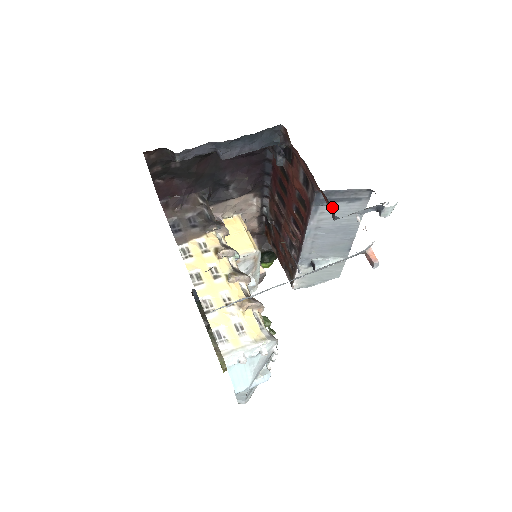
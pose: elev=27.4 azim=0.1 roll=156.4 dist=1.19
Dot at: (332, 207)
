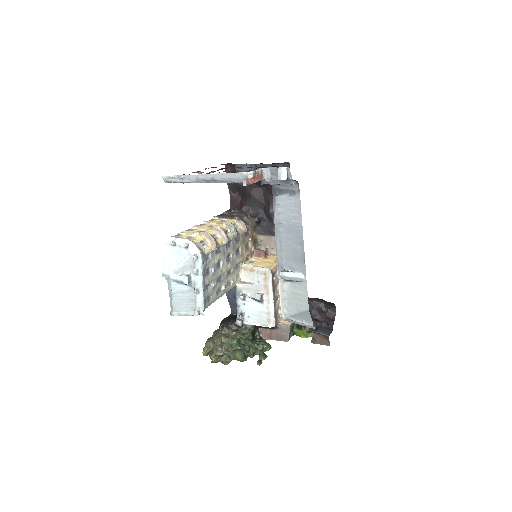
Dot at: occluded
